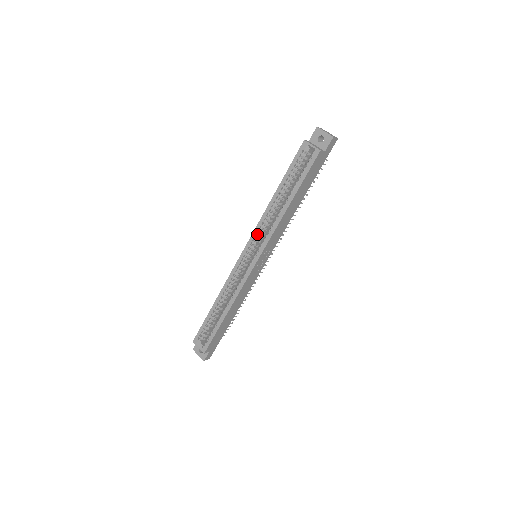
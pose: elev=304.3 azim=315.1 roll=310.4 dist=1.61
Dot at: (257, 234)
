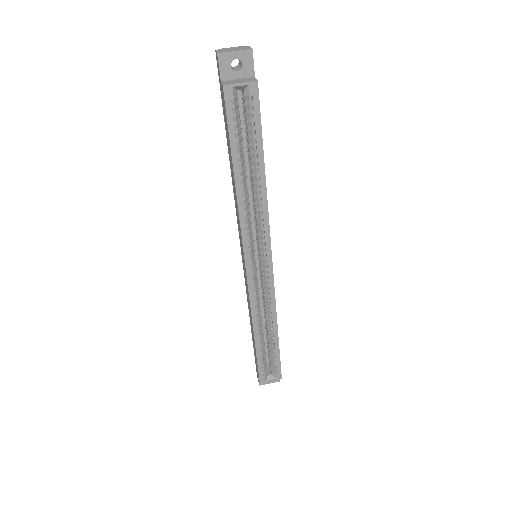
Dot at: (249, 238)
